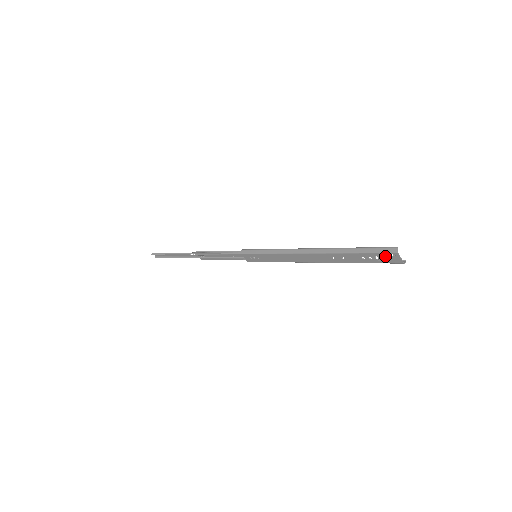
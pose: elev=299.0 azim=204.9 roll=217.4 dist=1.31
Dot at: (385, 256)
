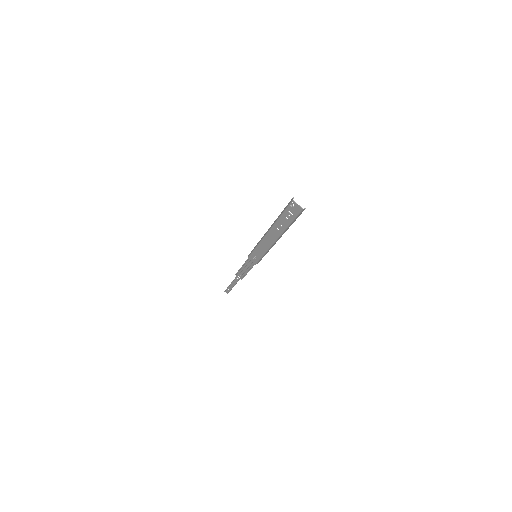
Dot at: (292, 208)
